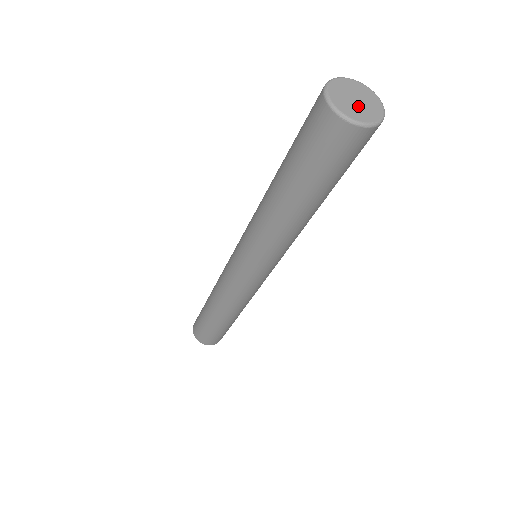
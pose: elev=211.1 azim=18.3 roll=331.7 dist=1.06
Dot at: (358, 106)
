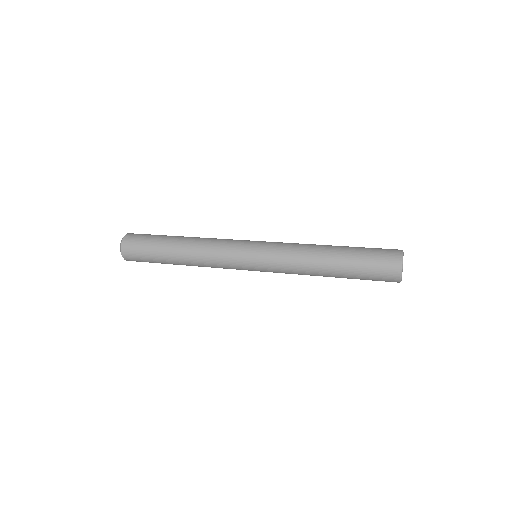
Dot at: occluded
